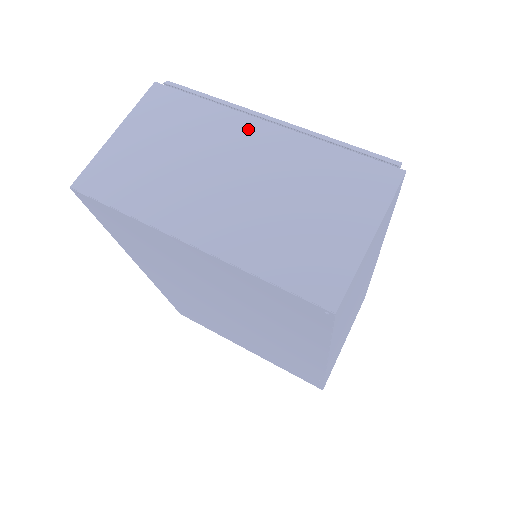
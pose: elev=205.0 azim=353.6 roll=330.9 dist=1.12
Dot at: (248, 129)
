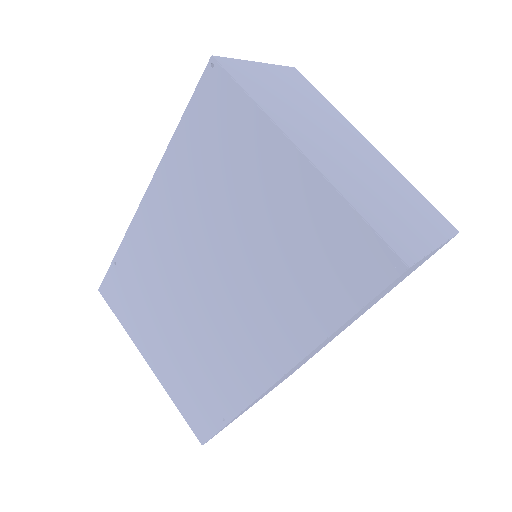
Dot at: (357, 136)
